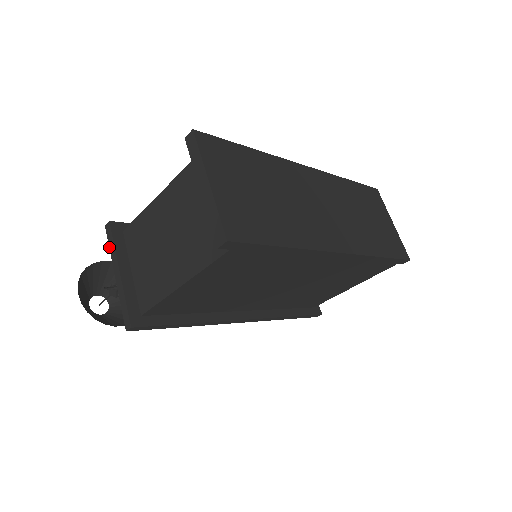
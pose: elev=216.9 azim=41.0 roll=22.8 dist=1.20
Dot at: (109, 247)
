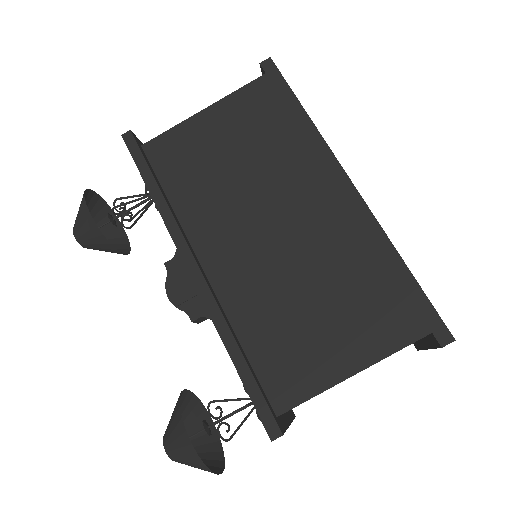
Dot at: occluded
